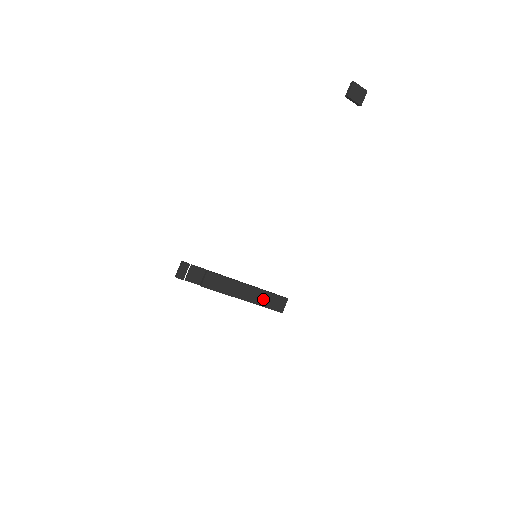
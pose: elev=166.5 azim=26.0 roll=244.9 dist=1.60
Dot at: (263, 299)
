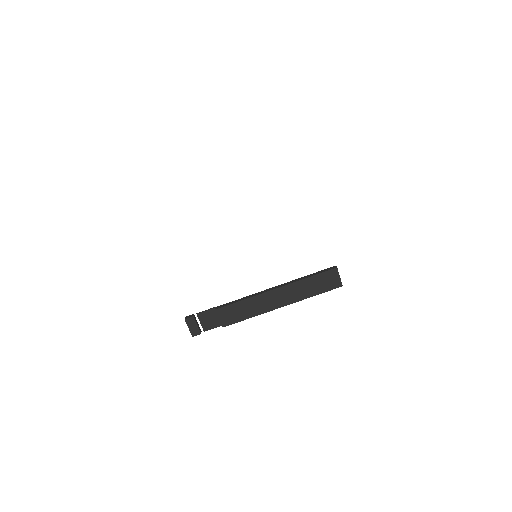
Dot at: (305, 290)
